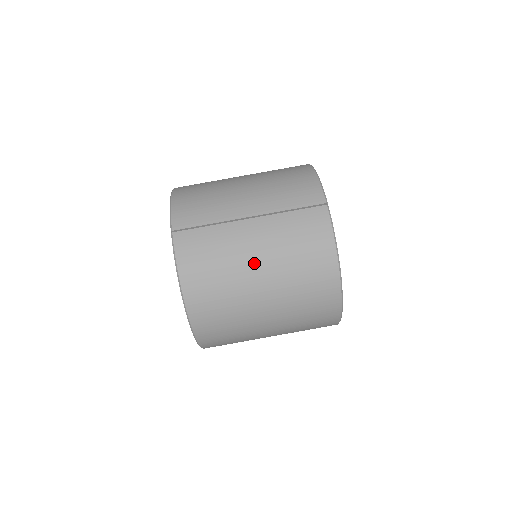
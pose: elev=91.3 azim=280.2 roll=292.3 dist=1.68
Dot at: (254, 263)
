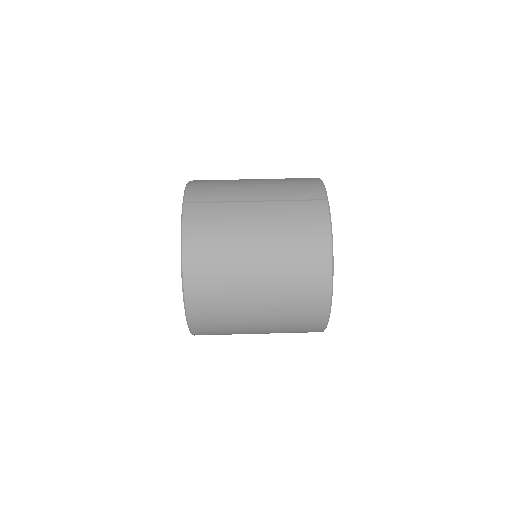
Dot at: (253, 239)
